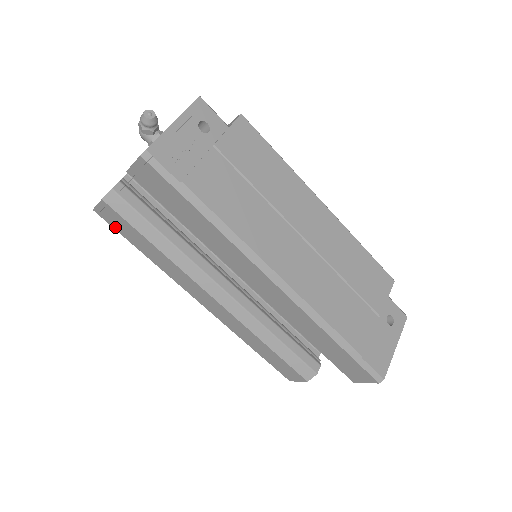
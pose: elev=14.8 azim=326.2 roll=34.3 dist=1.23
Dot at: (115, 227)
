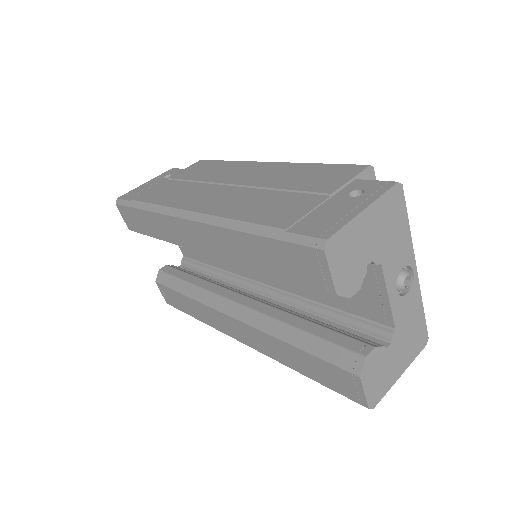
Dot at: (177, 306)
